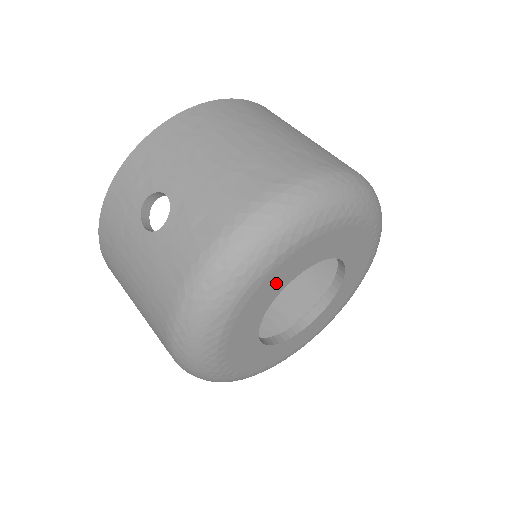
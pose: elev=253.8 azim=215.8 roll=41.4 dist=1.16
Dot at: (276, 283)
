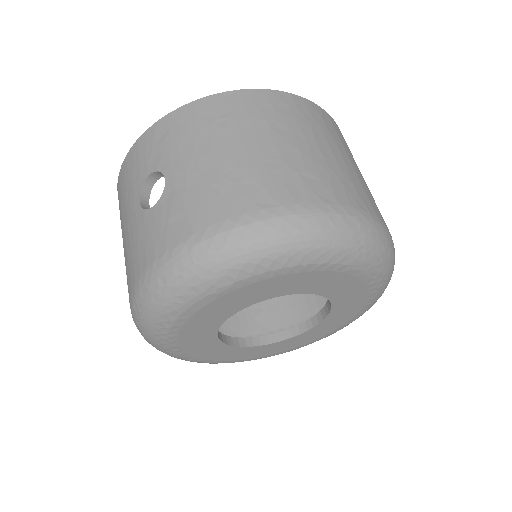
Dot at: (236, 301)
